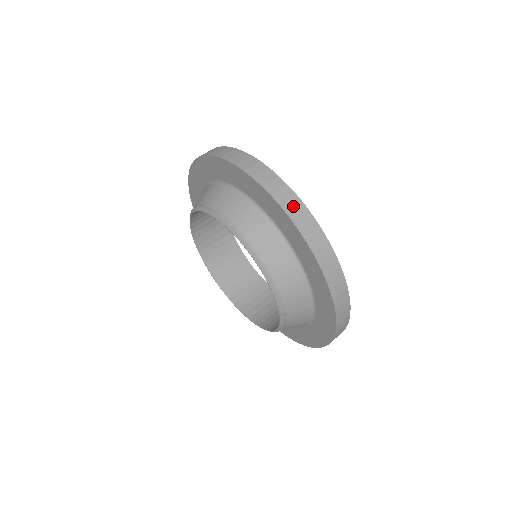
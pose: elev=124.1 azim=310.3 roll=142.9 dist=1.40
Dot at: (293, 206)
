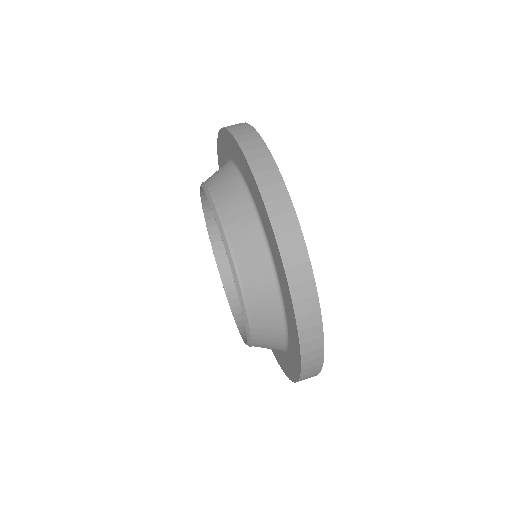
Dot at: (252, 144)
